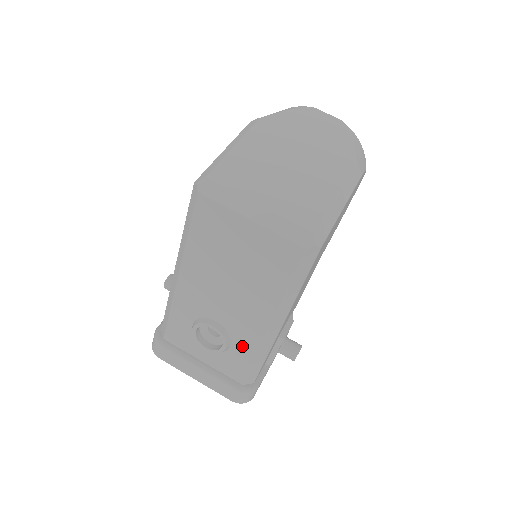
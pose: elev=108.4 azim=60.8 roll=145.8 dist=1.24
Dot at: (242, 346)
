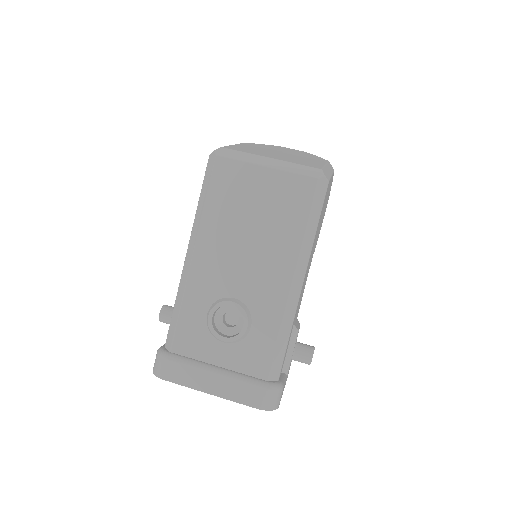
Dot at: (264, 321)
